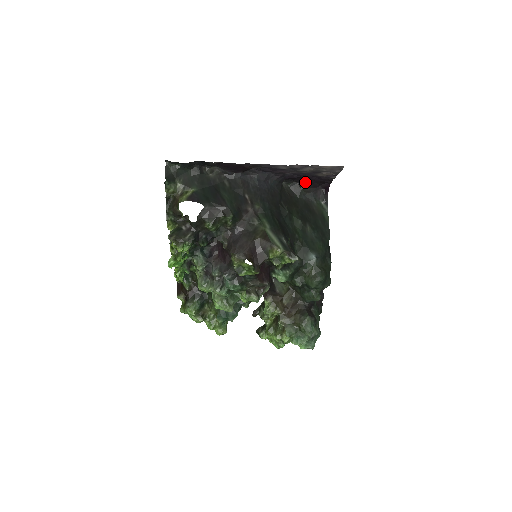
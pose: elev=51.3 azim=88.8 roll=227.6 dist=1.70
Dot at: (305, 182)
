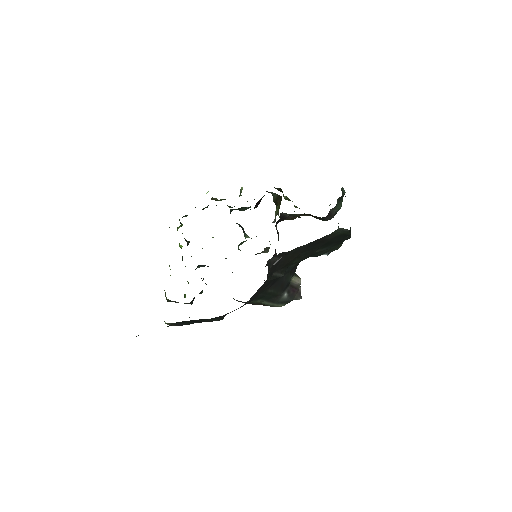
Dot at: occluded
